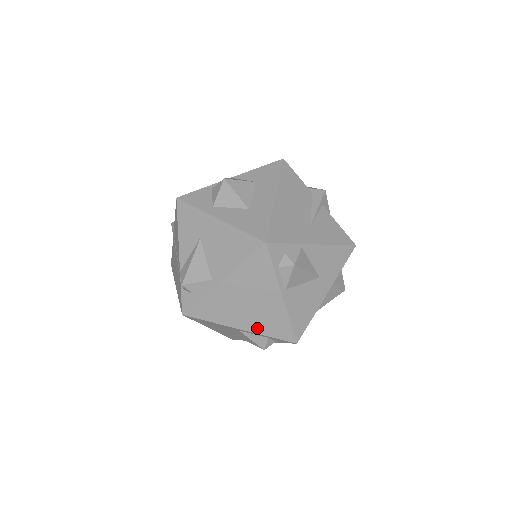
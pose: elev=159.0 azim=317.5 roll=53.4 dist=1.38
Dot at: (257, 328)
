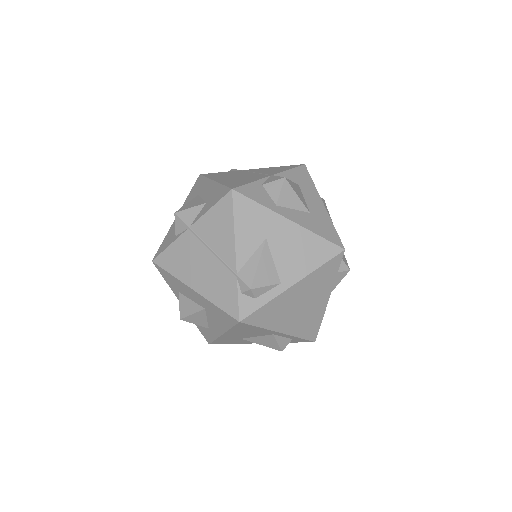
Dot at: (295, 330)
